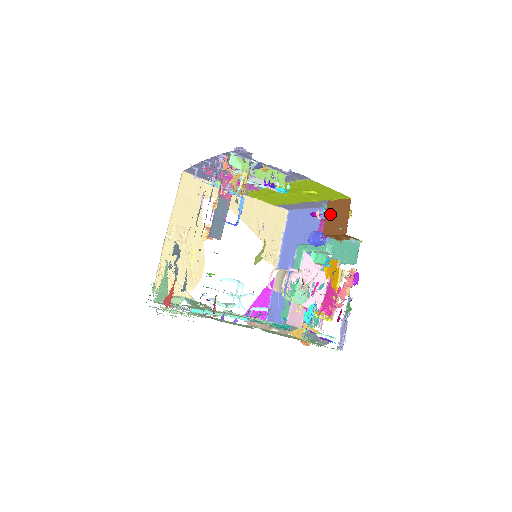
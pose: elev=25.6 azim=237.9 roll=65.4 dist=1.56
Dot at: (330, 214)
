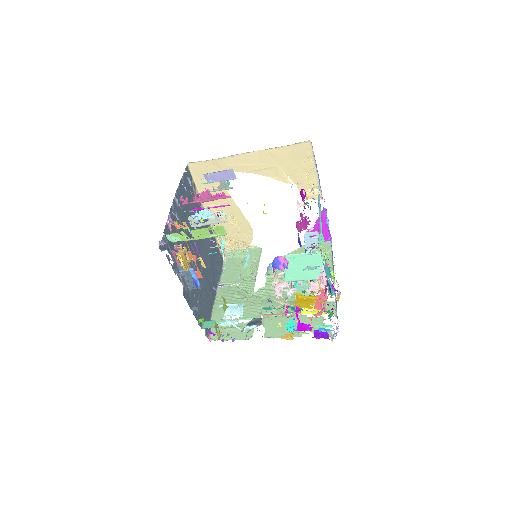
Dot at: occluded
